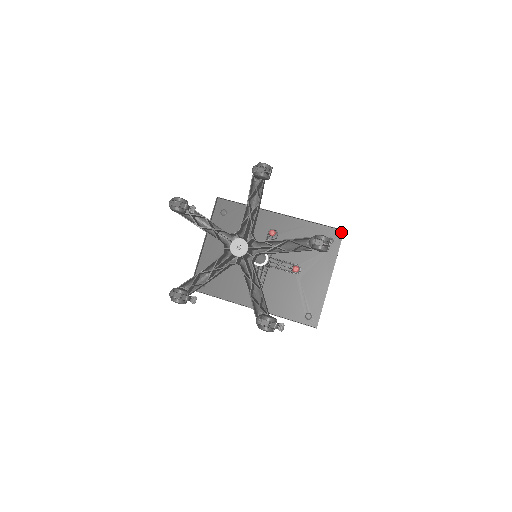
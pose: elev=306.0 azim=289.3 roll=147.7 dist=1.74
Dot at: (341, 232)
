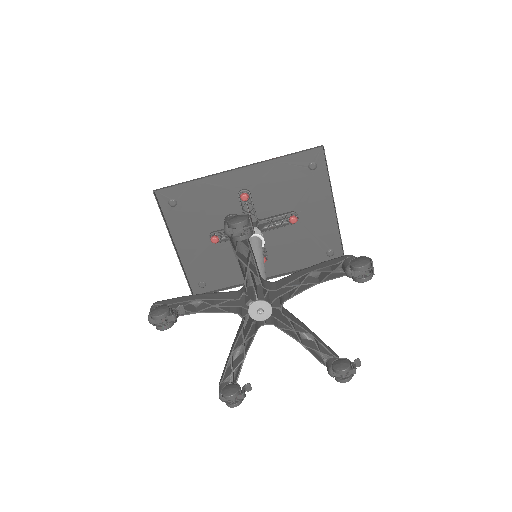
Dot at: (320, 149)
